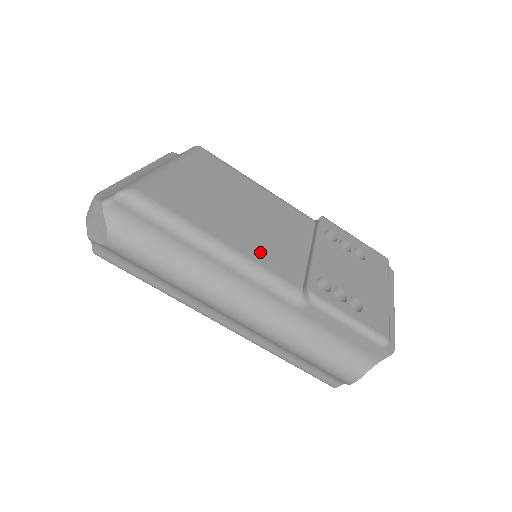
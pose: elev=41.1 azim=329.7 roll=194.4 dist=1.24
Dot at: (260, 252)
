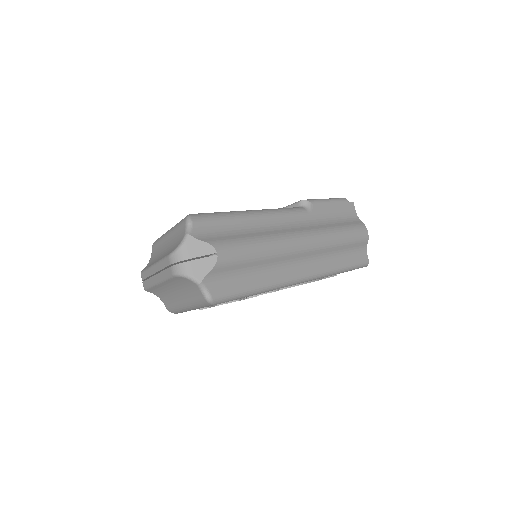
Dot at: occluded
